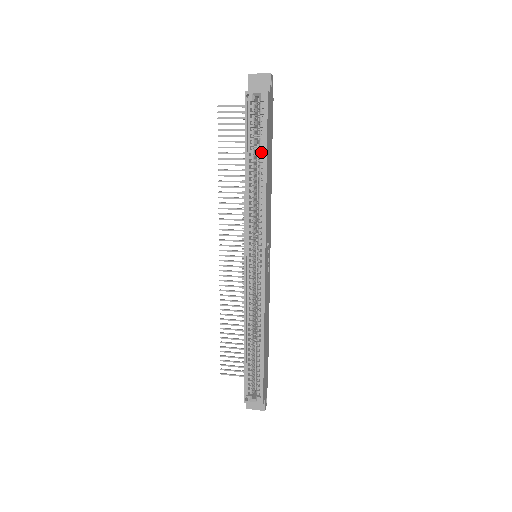
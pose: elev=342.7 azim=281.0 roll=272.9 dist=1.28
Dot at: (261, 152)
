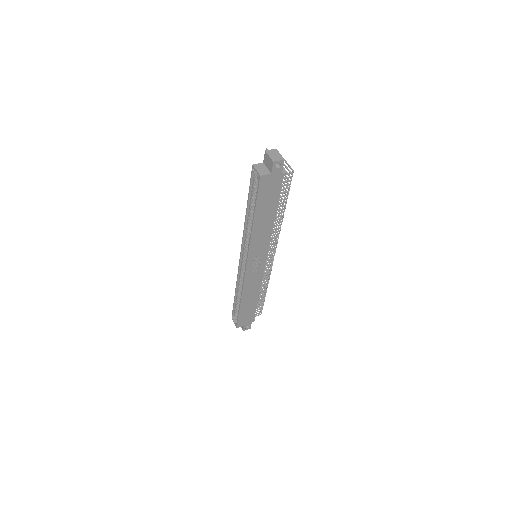
Dot at: occluded
